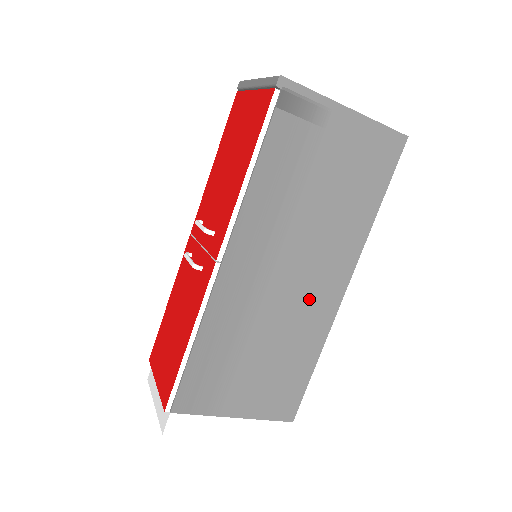
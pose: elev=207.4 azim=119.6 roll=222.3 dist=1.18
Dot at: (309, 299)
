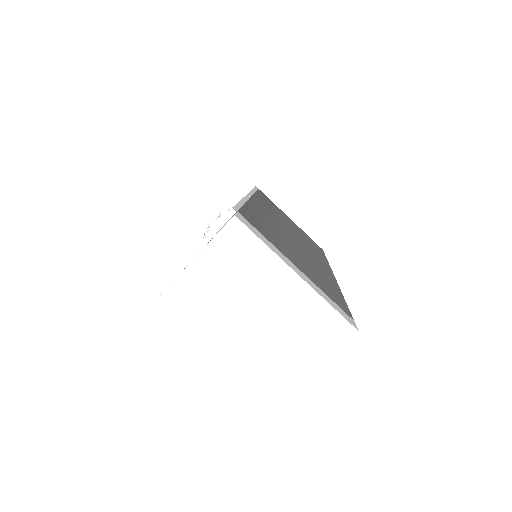
Dot at: occluded
